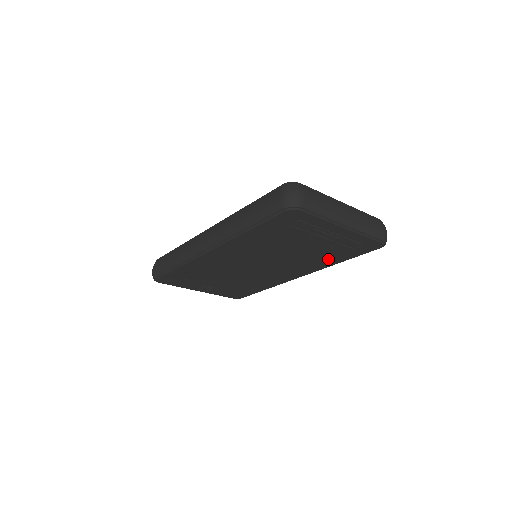
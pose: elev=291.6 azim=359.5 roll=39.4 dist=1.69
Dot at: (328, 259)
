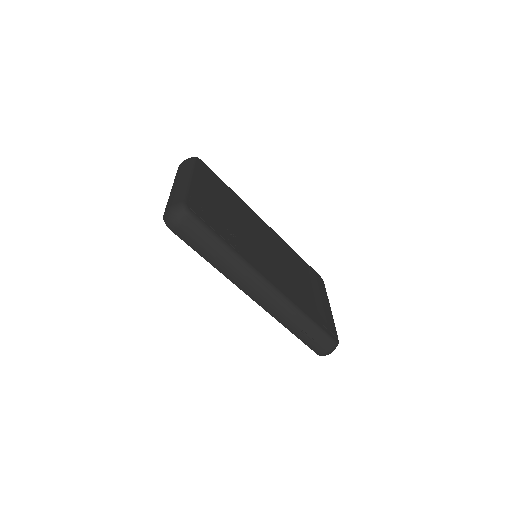
Dot at: occluded
